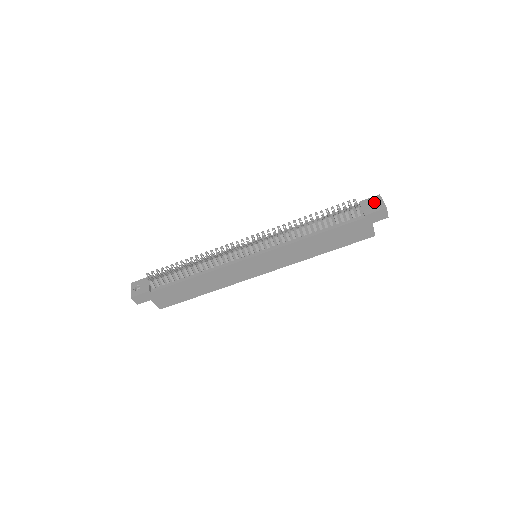
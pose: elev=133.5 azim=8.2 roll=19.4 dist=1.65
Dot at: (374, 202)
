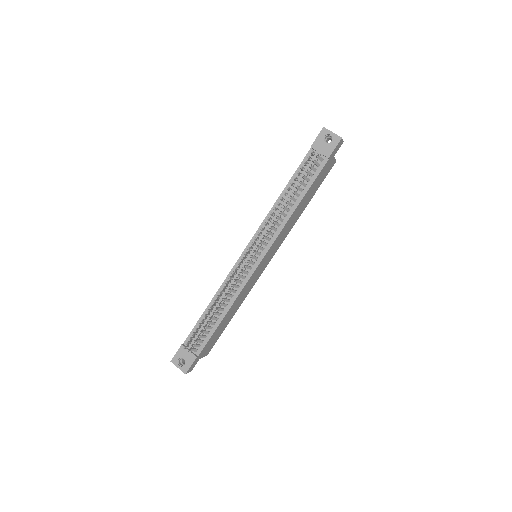
Dot at: (324, 138)
